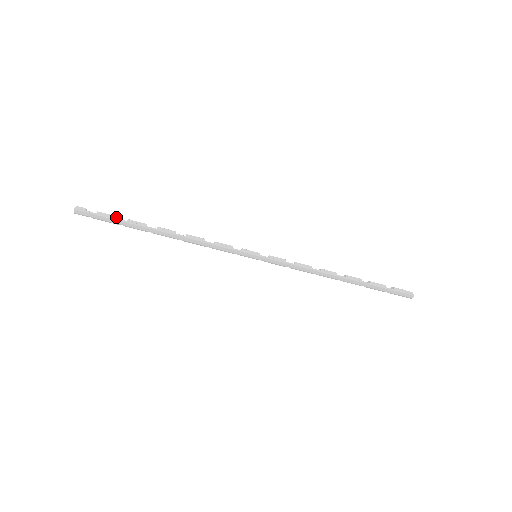
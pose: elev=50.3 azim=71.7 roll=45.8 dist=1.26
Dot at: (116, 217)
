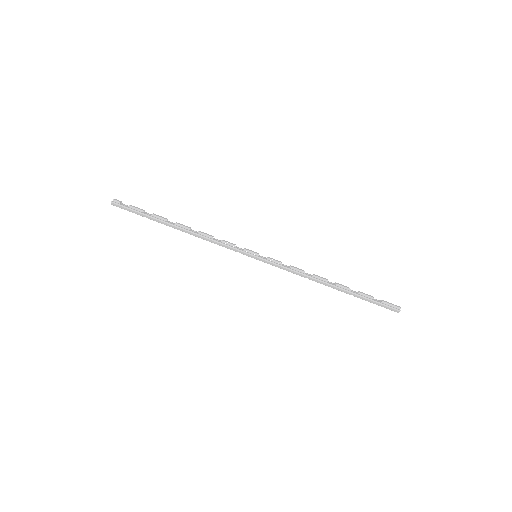
Dot at: (143, 211)
